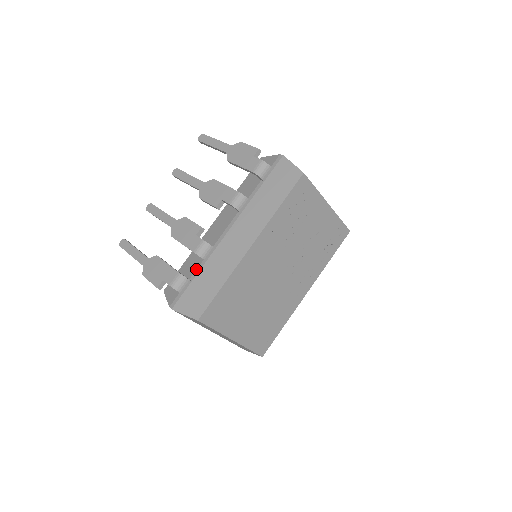
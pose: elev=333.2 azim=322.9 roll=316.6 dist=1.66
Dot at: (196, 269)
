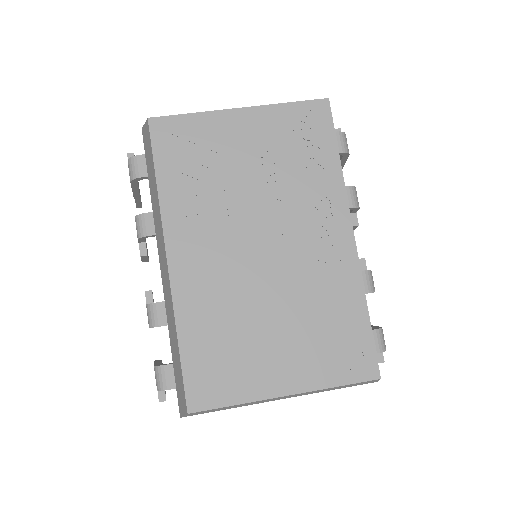
Dot at: (170, 344)
